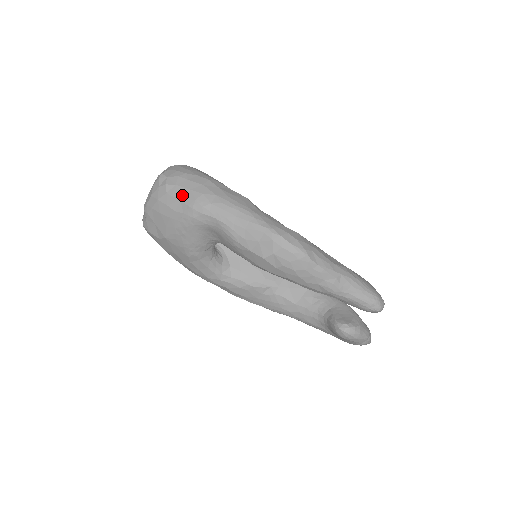
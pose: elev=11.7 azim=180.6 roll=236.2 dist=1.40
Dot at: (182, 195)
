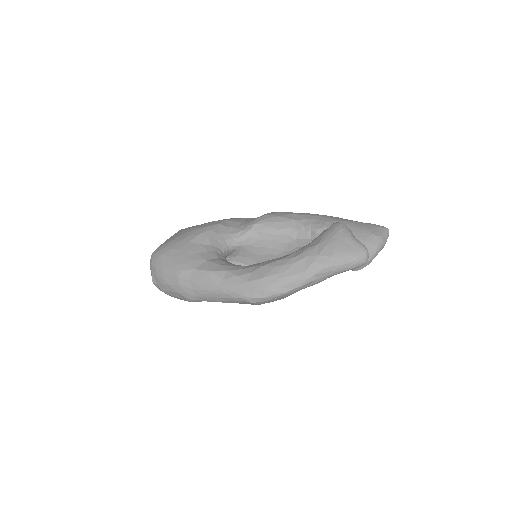
Dot at: (177, 296)
